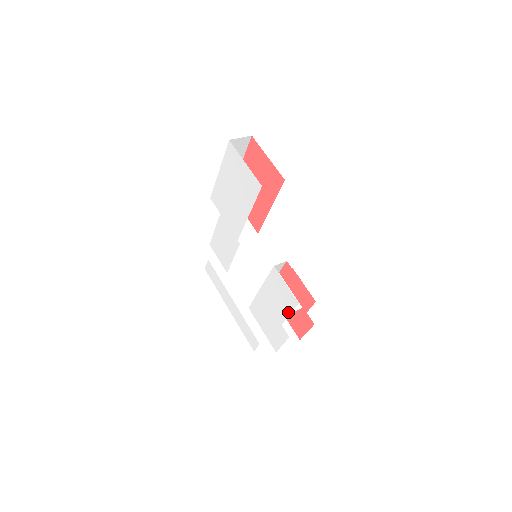
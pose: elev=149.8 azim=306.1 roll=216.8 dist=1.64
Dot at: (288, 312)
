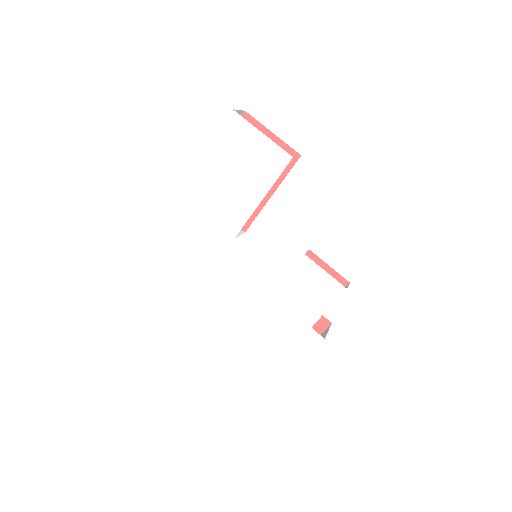
Dot at: (326, 307)
